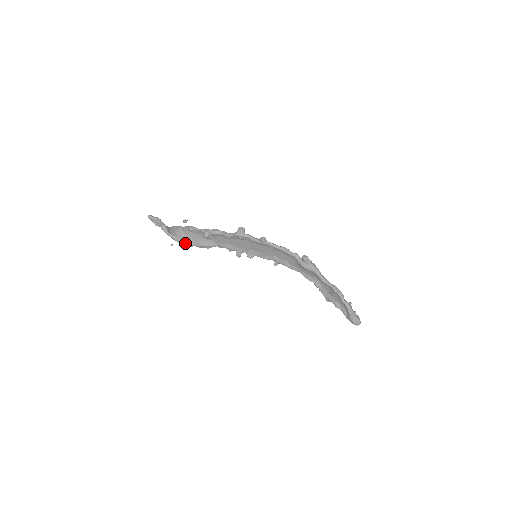
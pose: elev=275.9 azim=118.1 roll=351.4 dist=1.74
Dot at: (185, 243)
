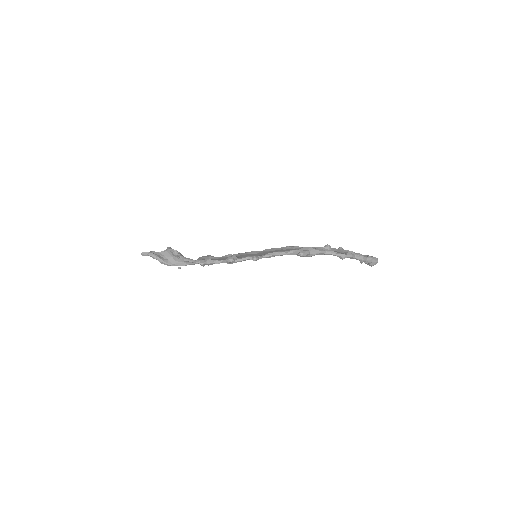
Dot at: occluded
